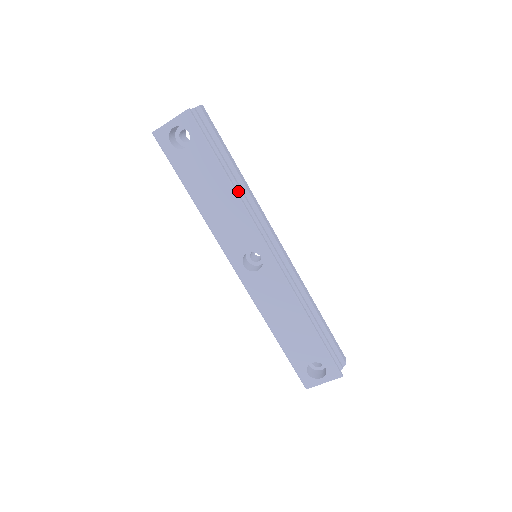
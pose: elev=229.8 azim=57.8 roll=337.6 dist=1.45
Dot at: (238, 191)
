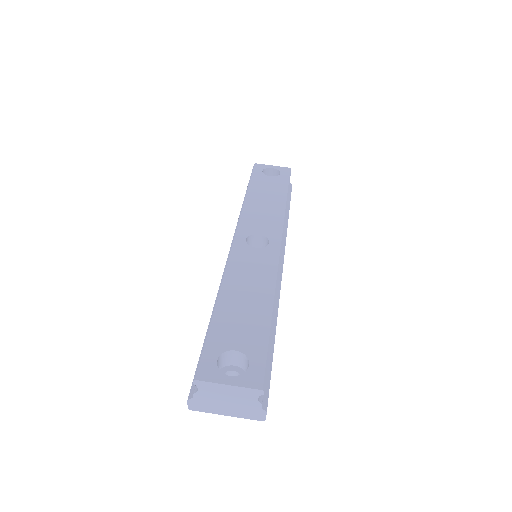
Dot at: occluded
